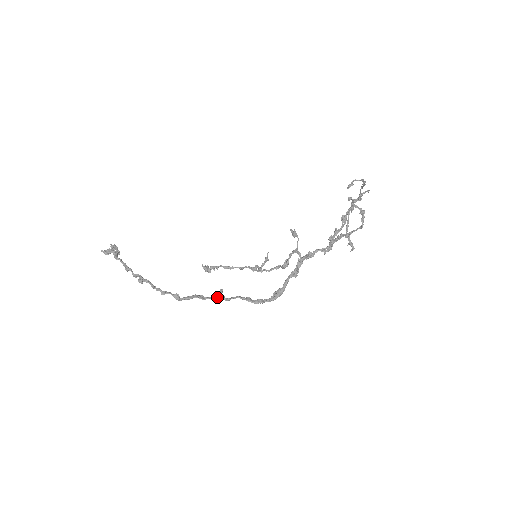
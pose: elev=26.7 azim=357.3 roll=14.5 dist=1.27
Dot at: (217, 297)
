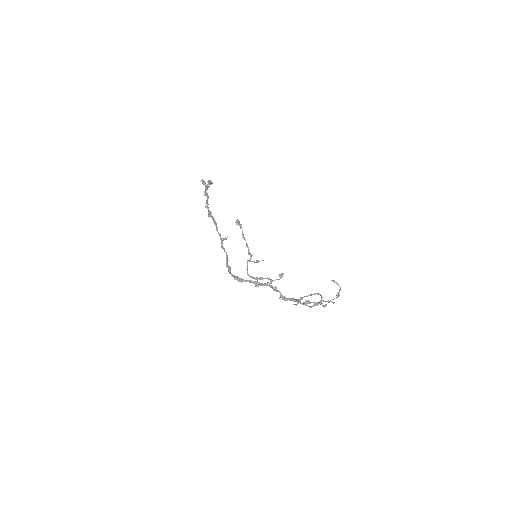
Dot at: occluded
